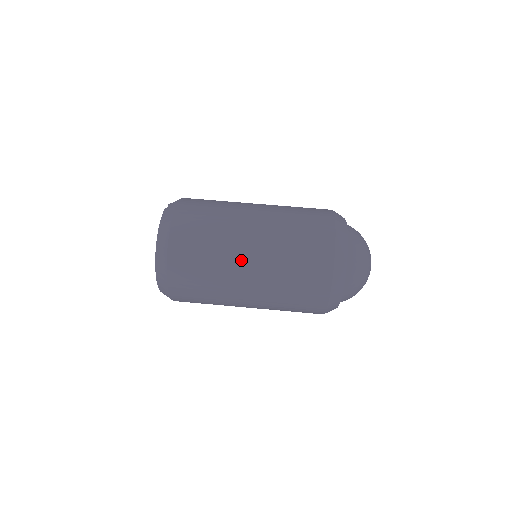
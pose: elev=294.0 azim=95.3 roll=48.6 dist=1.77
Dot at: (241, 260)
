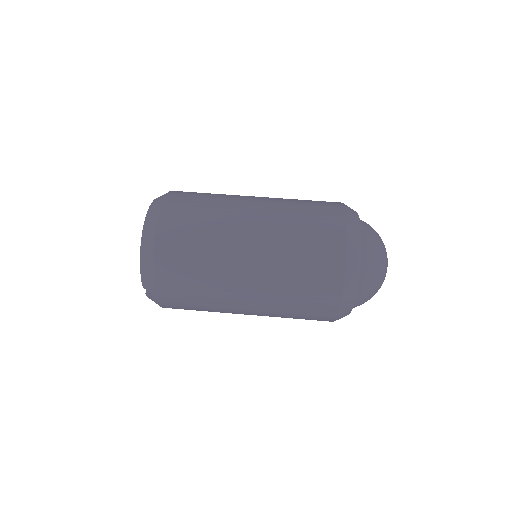
Dot at: (245, 203)
